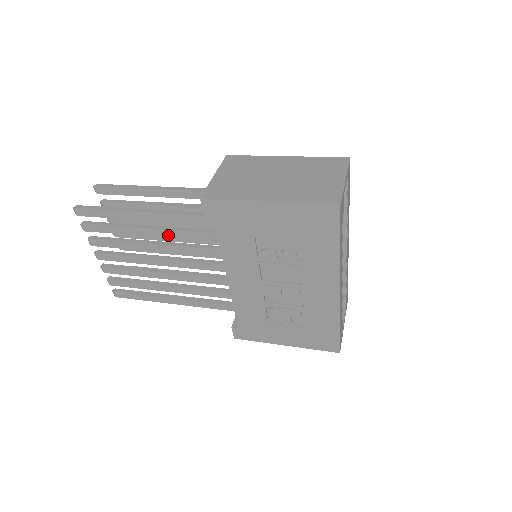
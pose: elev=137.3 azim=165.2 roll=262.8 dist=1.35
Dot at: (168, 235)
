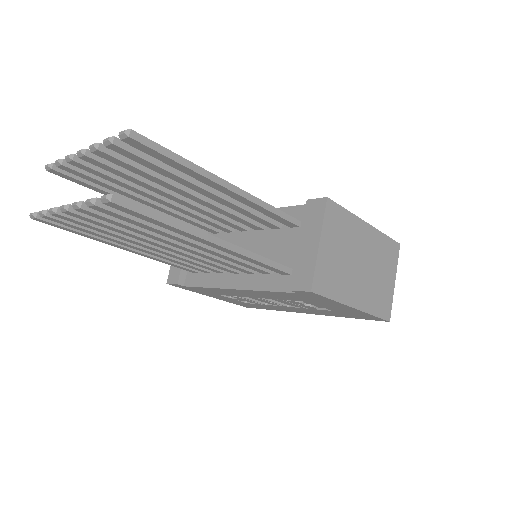
Dot at: (213, 253)
